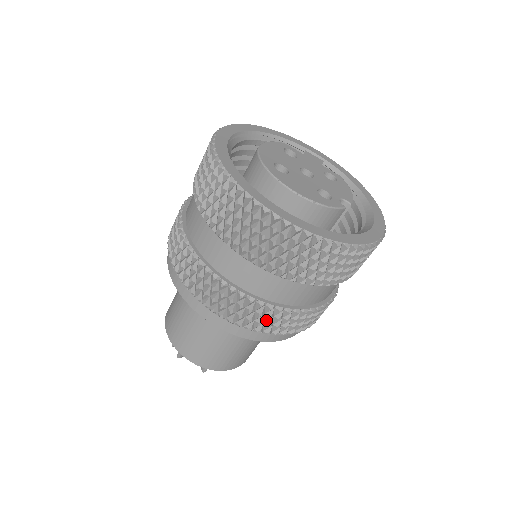
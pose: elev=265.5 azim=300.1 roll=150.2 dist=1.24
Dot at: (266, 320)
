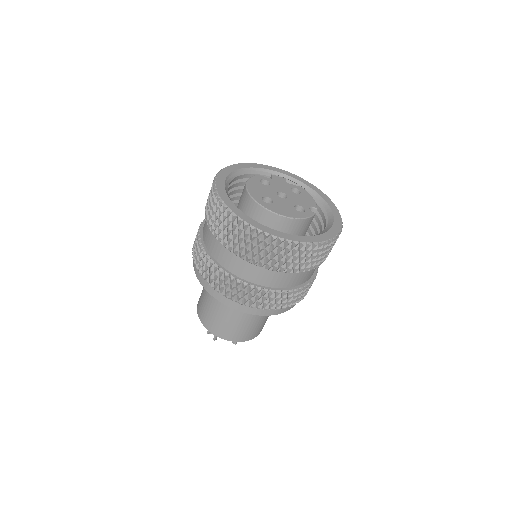
Dot at: (283, 300)
